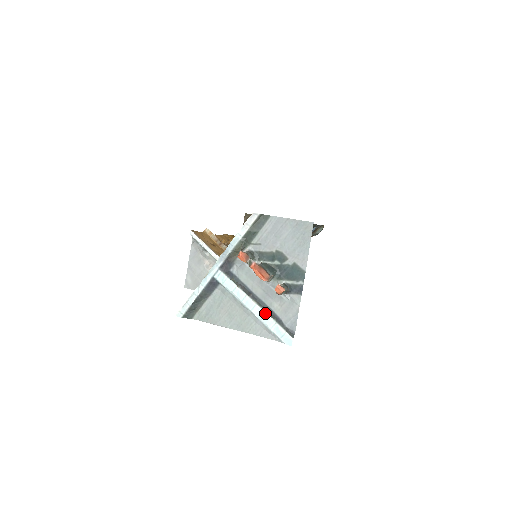
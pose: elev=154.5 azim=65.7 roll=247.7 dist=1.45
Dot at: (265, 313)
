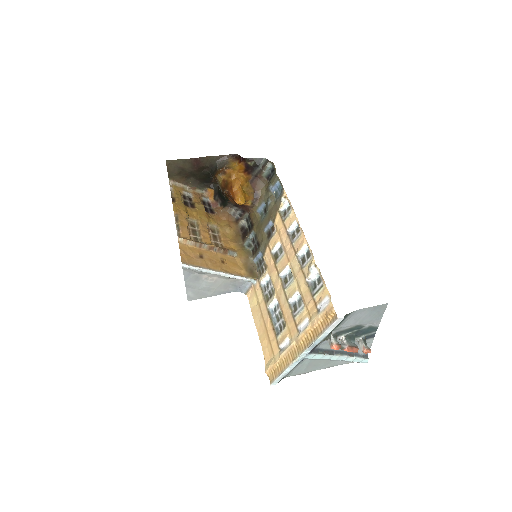
Dot at: (347, 357)
